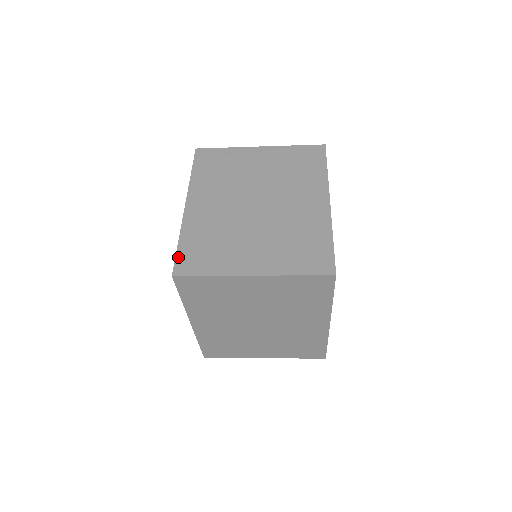
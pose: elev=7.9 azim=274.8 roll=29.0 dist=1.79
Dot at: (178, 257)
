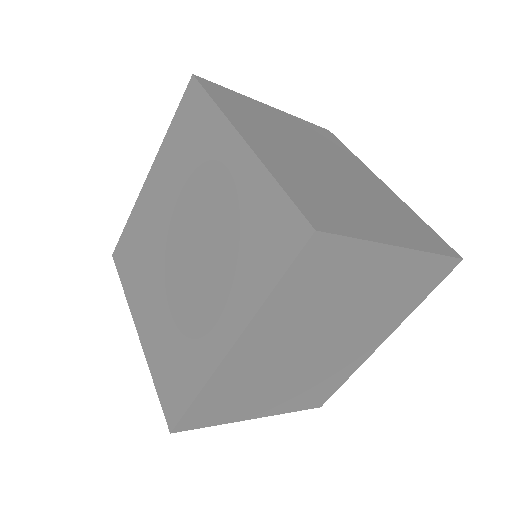
Dot at: (298, 204)
